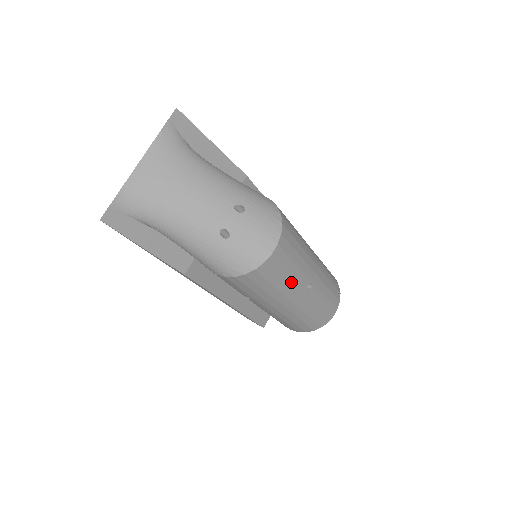
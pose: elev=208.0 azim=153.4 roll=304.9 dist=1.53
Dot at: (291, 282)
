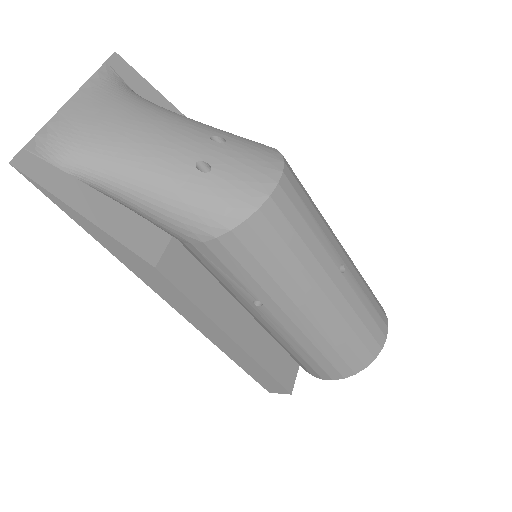
Dot at: (316, 250)
